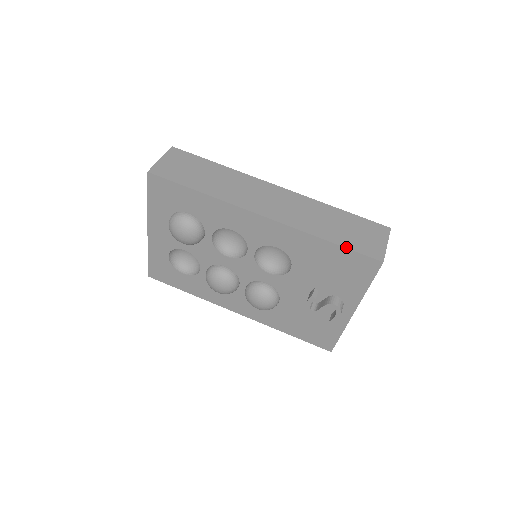
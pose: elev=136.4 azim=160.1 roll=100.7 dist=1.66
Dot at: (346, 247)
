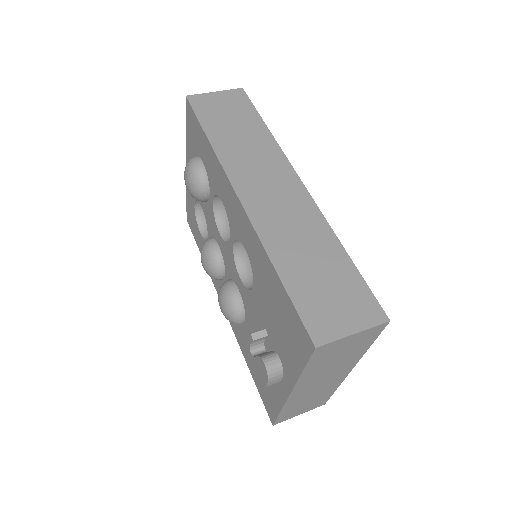
Dot at: (290, 295)
